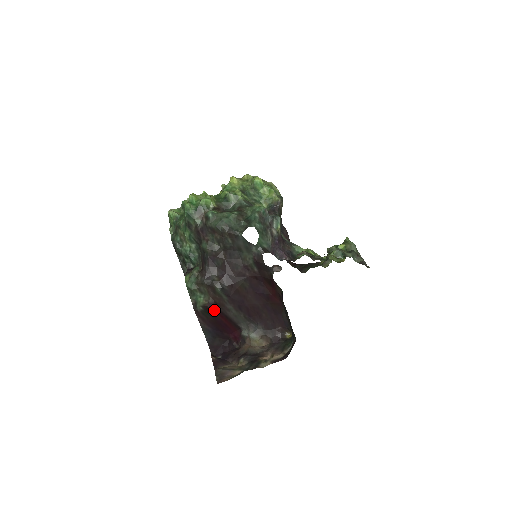
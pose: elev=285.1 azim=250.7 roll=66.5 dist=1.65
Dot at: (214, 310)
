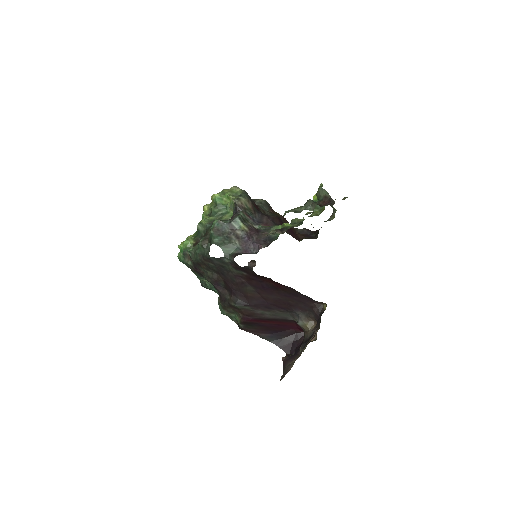
Dot at: (252, 321)
